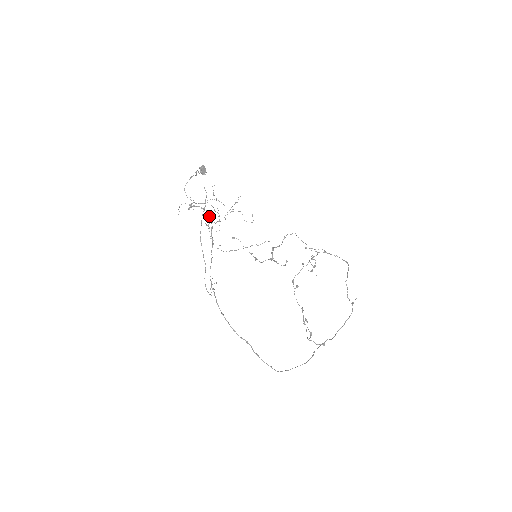
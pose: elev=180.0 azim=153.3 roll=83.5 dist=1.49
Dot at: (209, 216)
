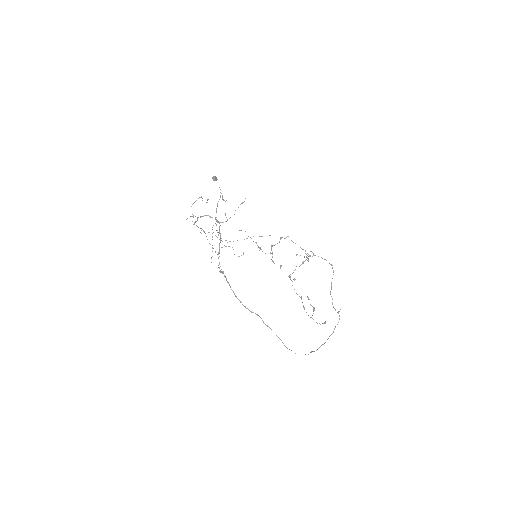
Dot at: (216, 220)
